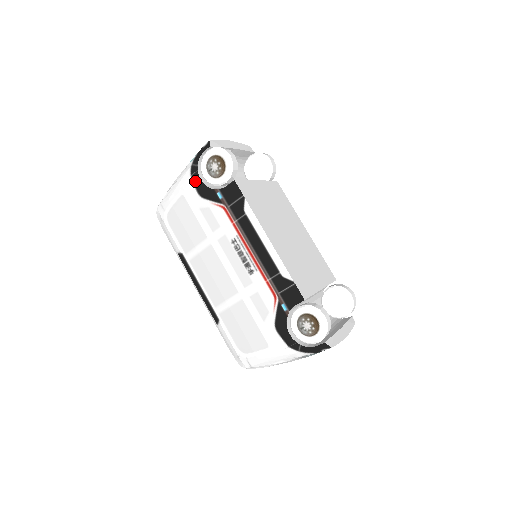
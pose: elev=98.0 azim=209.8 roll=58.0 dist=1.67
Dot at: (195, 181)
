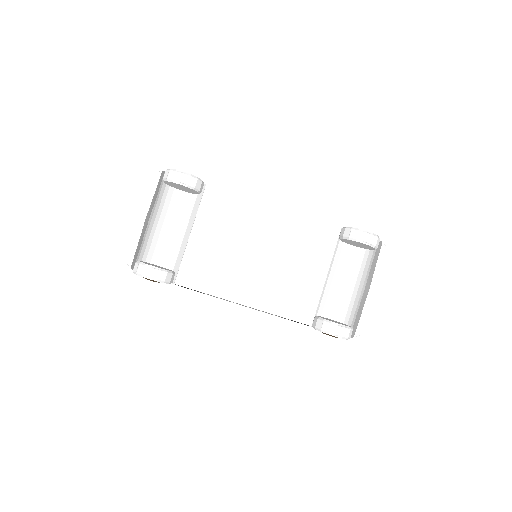
Dot at: occluded
